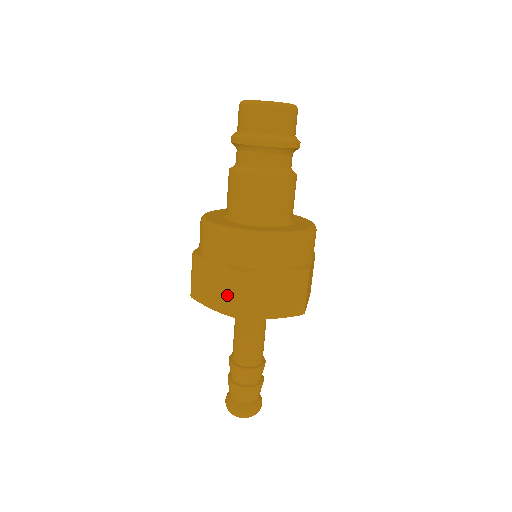
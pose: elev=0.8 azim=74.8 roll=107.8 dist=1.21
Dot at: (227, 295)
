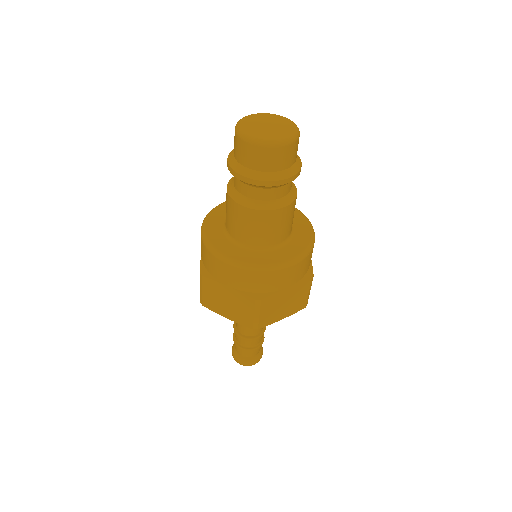
Dot at: occluded
